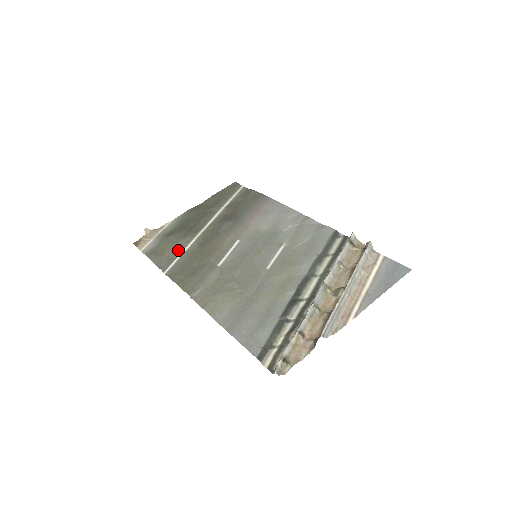
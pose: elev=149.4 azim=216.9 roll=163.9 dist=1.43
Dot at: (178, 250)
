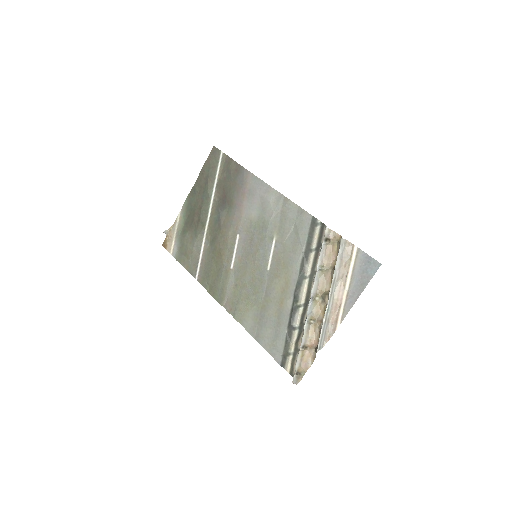
Dot at: (197, 252)
